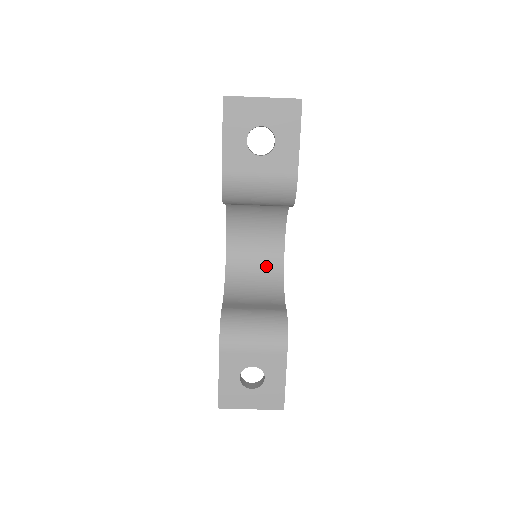
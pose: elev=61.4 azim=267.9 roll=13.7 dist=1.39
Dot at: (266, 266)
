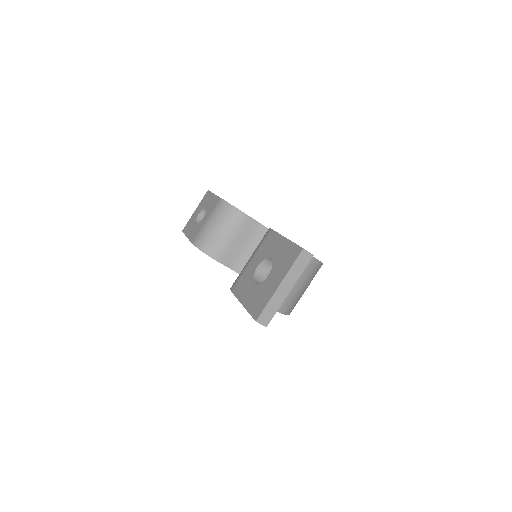
Dot at: occluded
